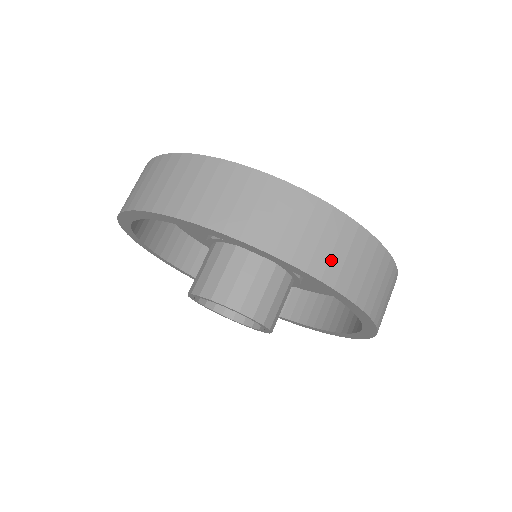
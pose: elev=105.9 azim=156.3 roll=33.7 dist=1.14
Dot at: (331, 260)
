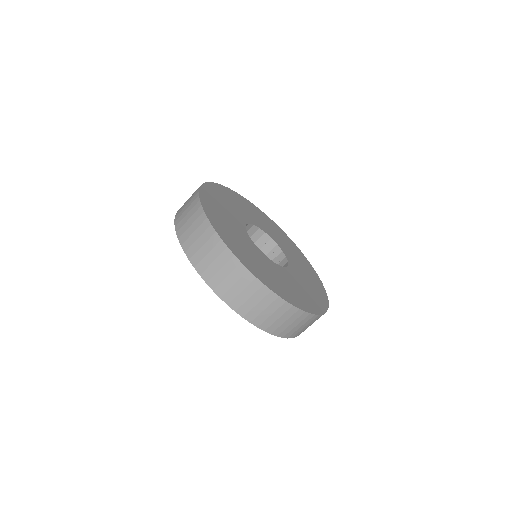
Dot at: occluded
